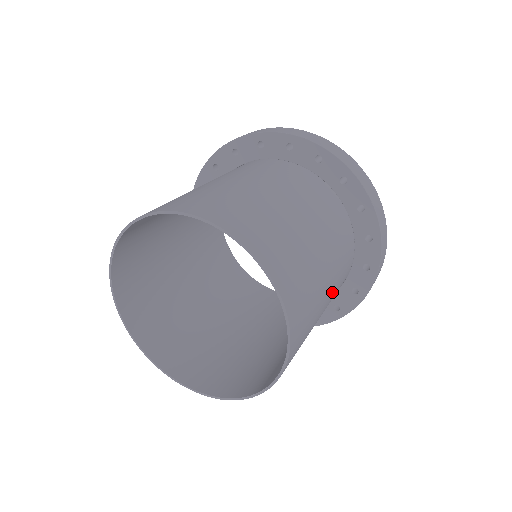
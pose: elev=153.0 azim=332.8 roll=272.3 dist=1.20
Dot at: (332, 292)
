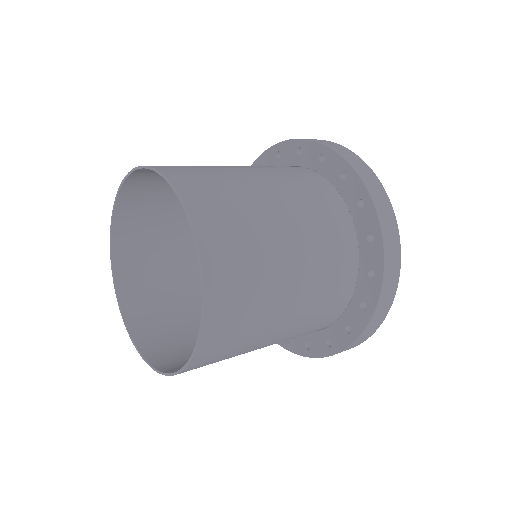
Dot at: (308, 250)
